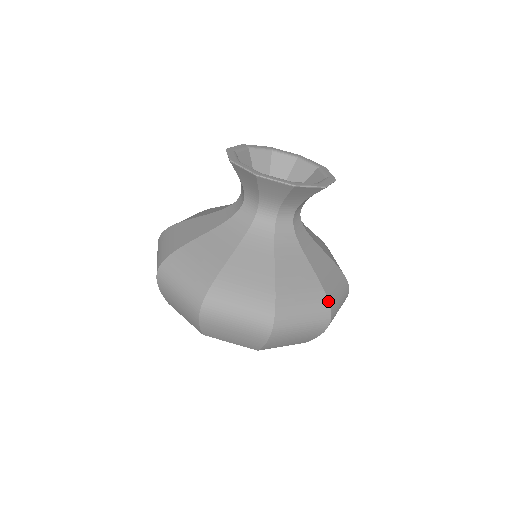
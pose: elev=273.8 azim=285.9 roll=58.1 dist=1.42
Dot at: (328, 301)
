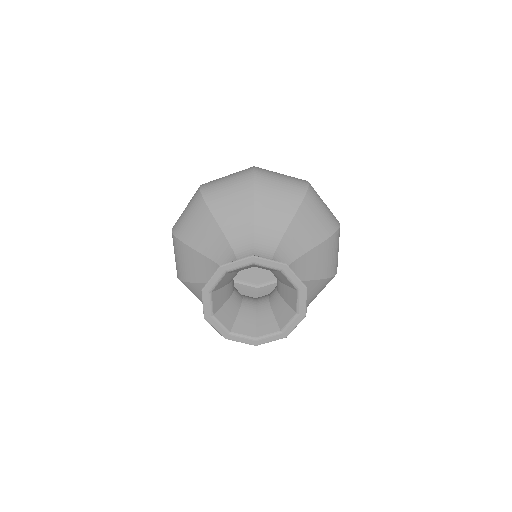
Dot at: (332, 277)
